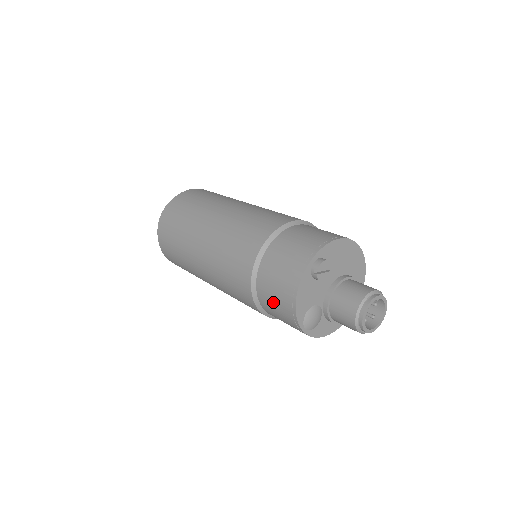
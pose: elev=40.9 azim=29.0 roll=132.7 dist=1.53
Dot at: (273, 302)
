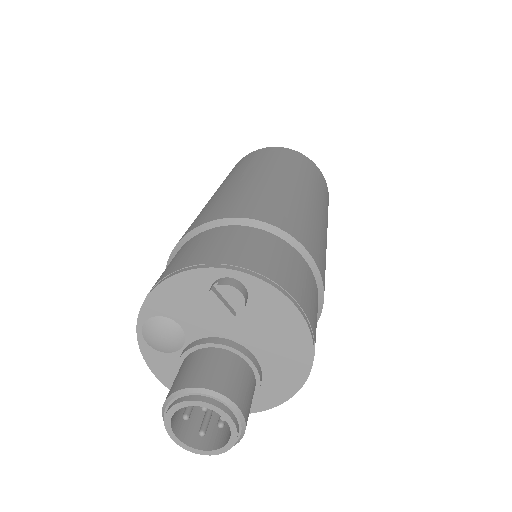
Dot at: (165, 269)
